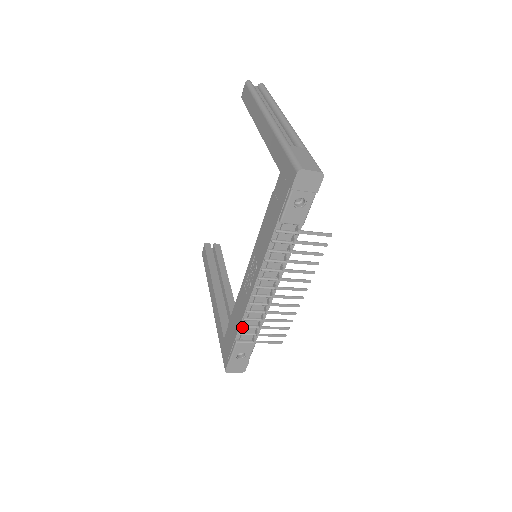
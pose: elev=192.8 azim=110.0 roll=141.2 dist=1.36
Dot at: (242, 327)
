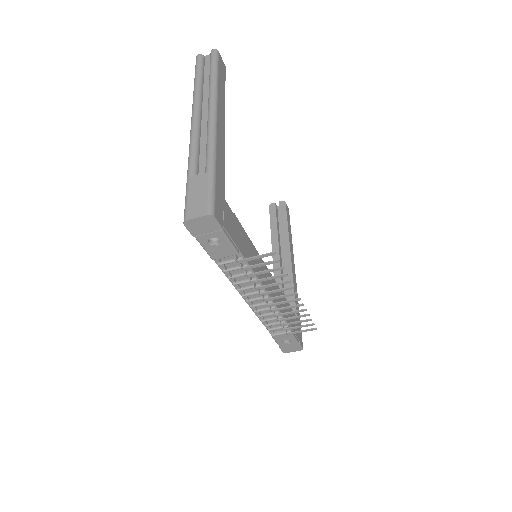
Dot at: (265, 326)
